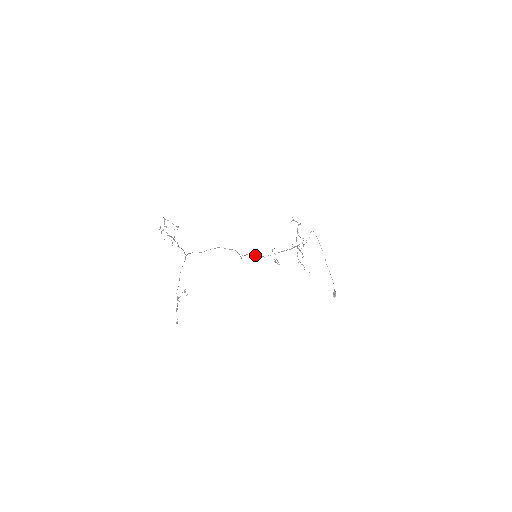
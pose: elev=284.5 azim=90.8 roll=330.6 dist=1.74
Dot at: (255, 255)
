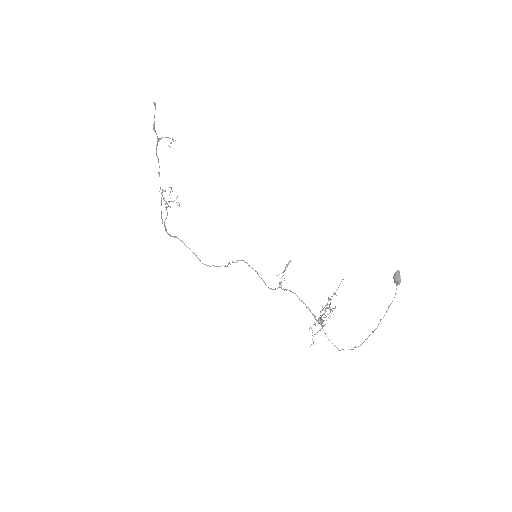
Dot at: (253, 269)
